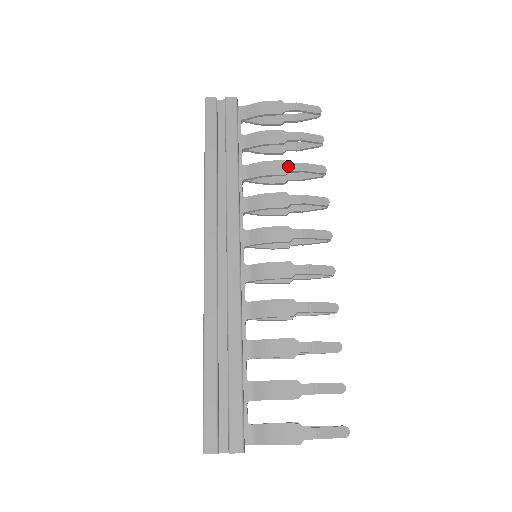
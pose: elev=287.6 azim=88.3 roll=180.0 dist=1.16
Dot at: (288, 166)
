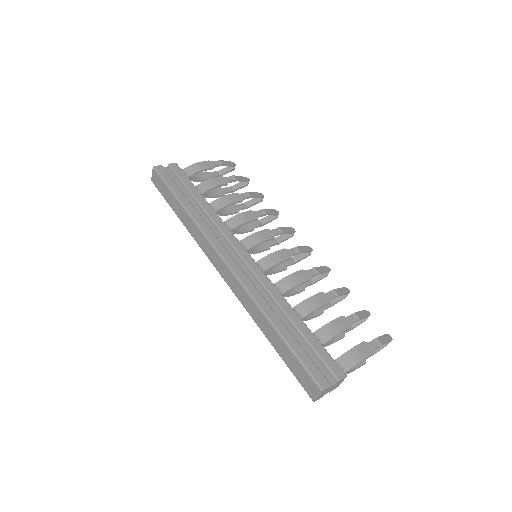
Dot at: (241, 195)
